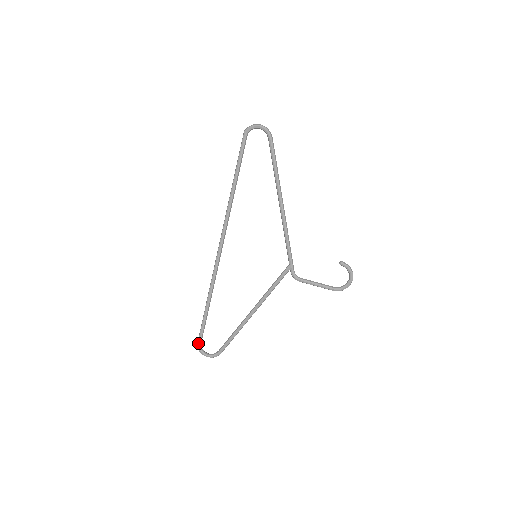
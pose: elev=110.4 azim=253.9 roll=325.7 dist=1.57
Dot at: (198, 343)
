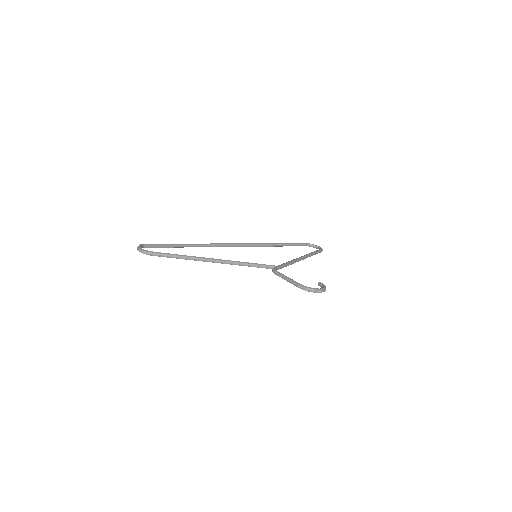
Dot at: (147, 244)
